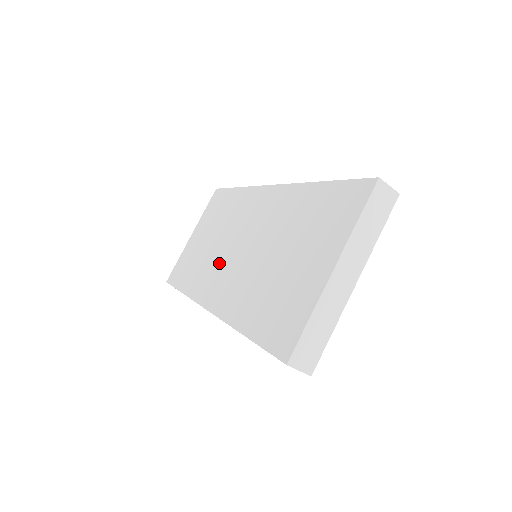
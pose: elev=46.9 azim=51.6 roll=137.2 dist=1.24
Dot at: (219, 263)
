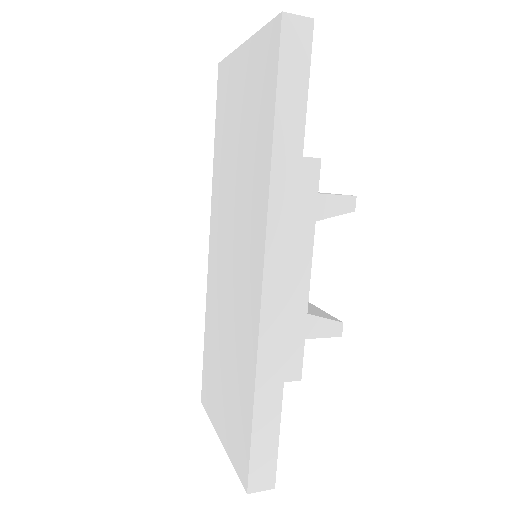
Dot at: (224, 222)
